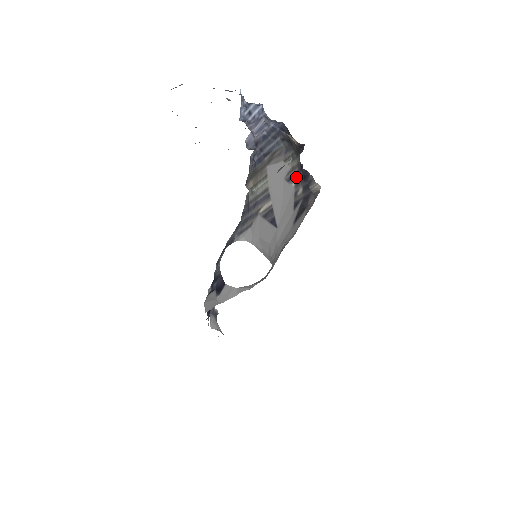
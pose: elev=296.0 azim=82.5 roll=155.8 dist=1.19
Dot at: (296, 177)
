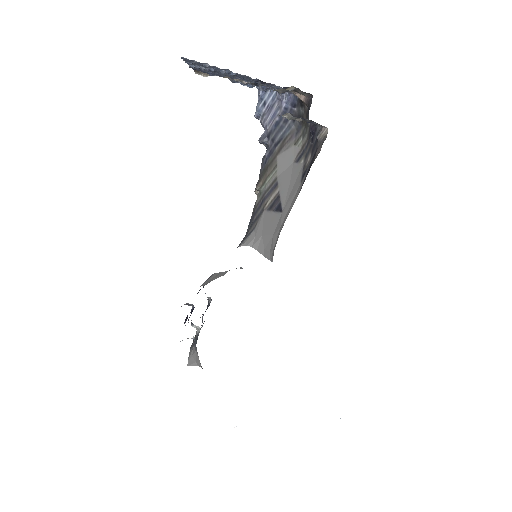
Dot at: (305, 151)
